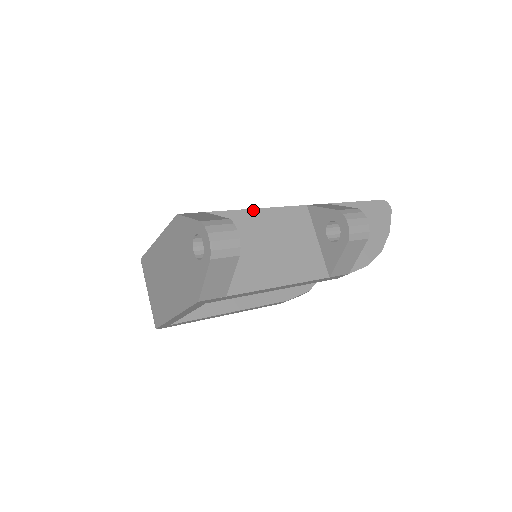
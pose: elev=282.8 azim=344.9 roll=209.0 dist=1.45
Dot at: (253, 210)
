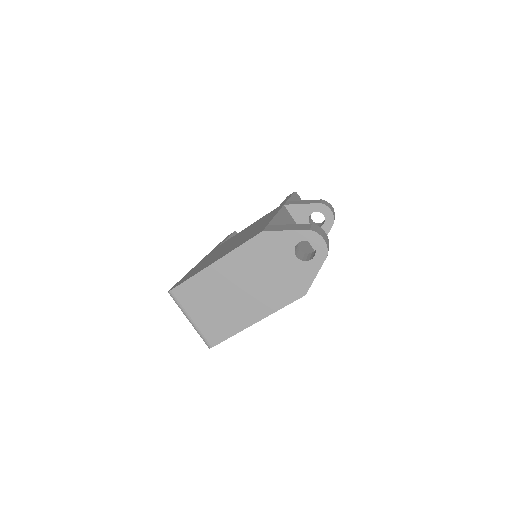
Dot at: (276, 216)
